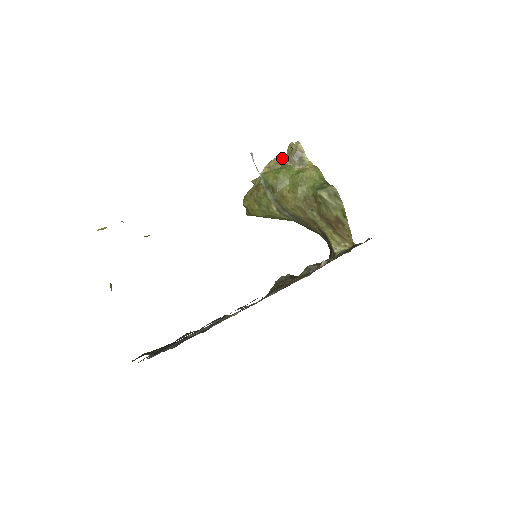
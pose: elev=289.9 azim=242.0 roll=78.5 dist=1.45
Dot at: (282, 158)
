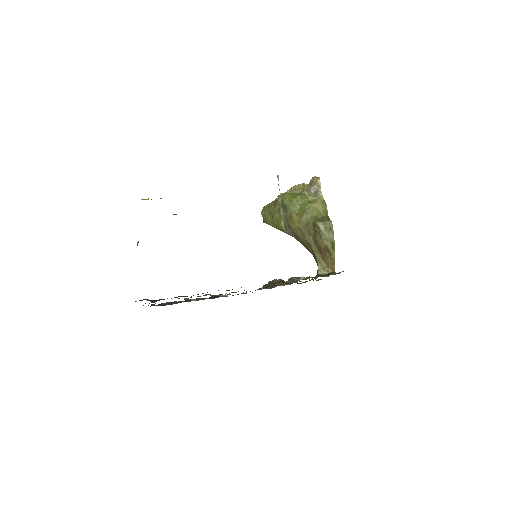
Dot at: (306, 185)
